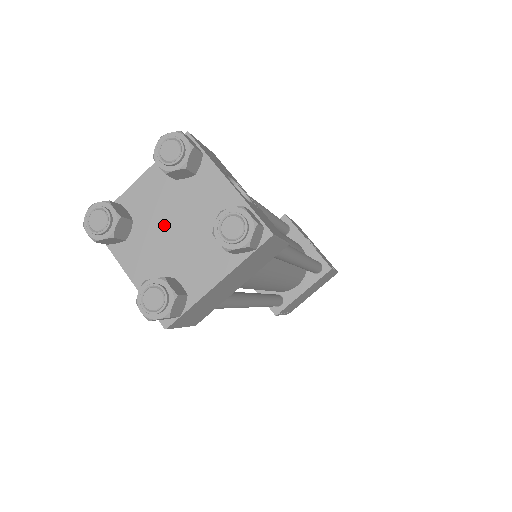
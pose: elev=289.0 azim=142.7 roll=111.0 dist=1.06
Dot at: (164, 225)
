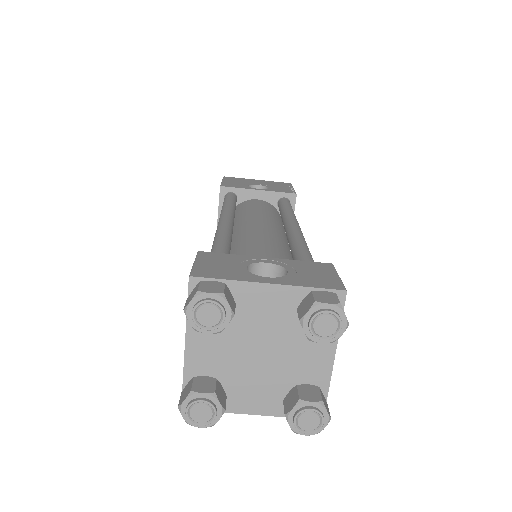
Dot at: (247, 359)
